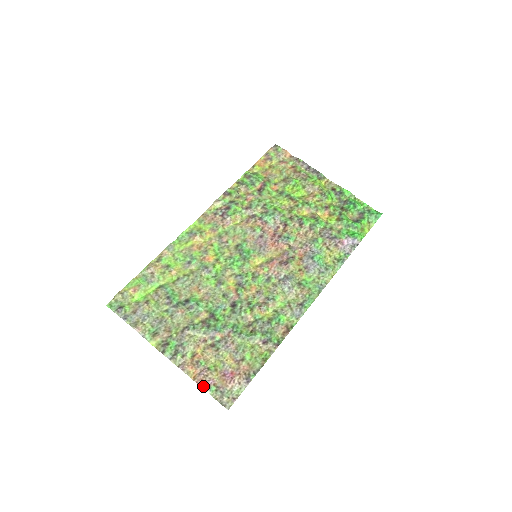
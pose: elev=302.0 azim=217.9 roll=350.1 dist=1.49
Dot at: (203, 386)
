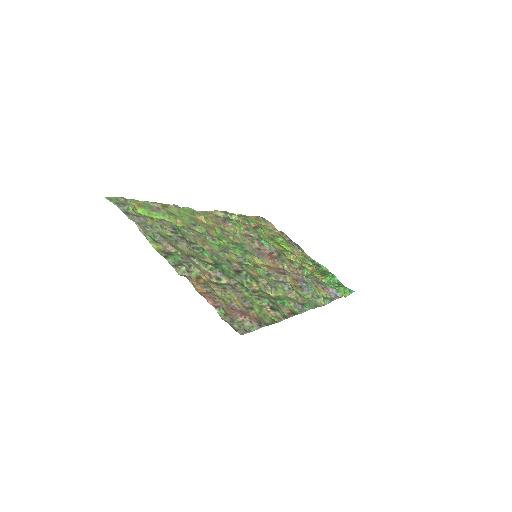
Dot at: (211, 302)
